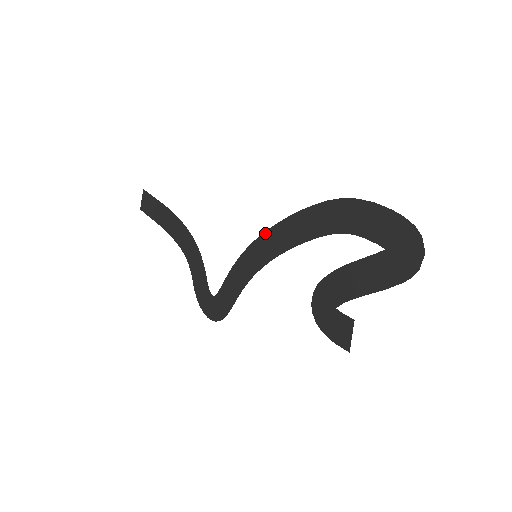
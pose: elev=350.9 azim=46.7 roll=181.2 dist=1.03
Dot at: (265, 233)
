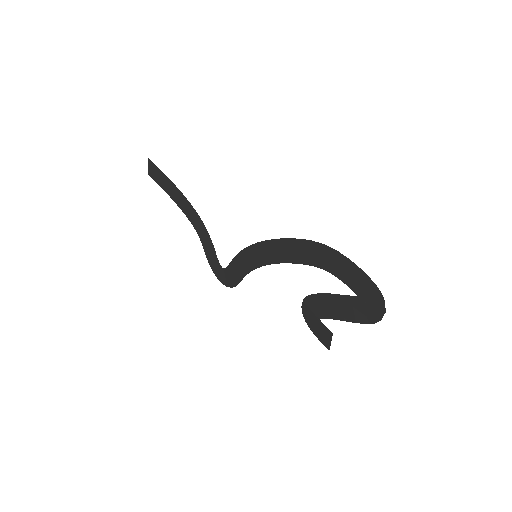
Dot at: (262, 242)
